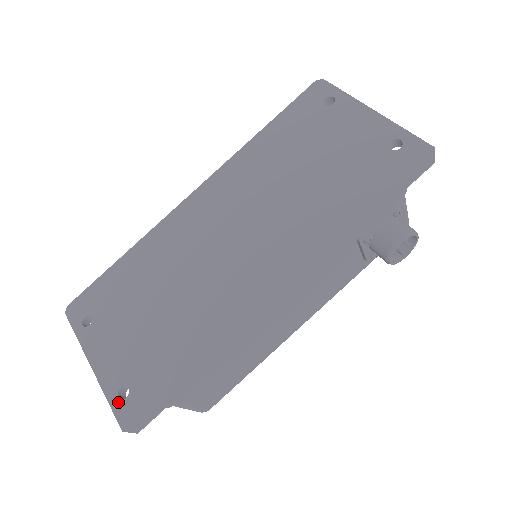
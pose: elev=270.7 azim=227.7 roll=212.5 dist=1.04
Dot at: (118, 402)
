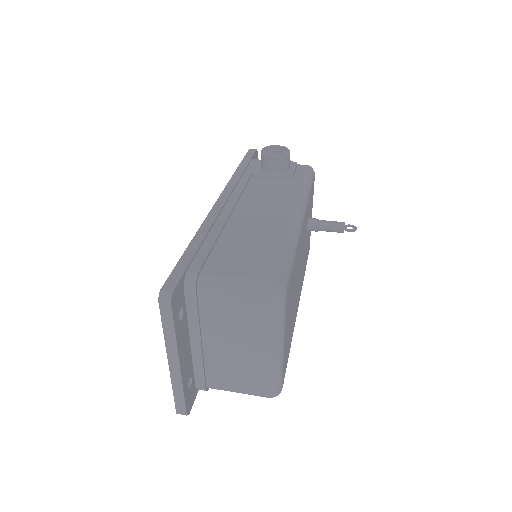
Dot at: occluded
